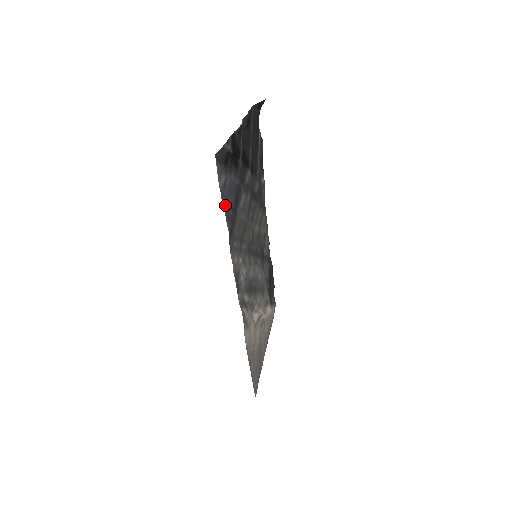
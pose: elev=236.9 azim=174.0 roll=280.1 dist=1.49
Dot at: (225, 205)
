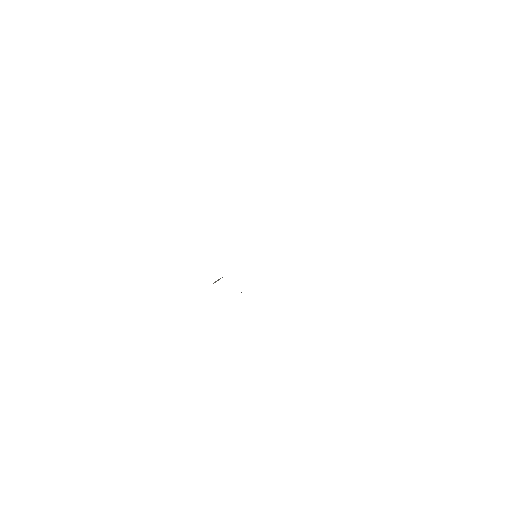
Dot at: occluded
